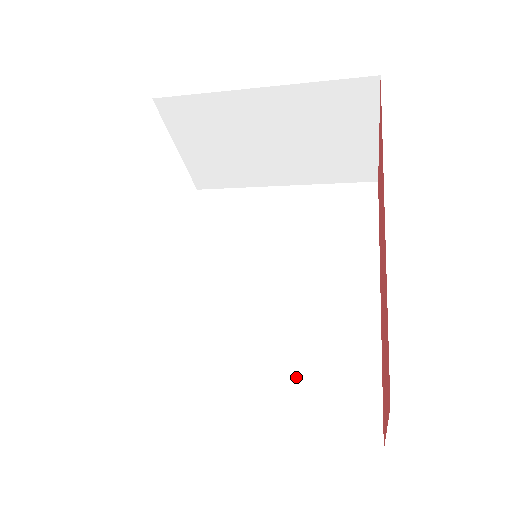
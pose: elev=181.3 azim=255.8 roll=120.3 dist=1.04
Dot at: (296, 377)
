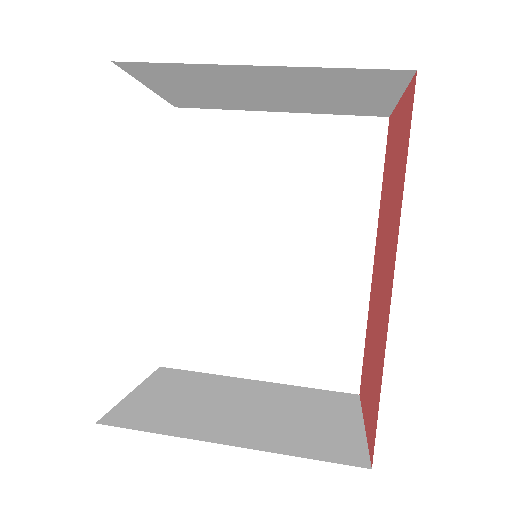
Dot at: (292, 335)
